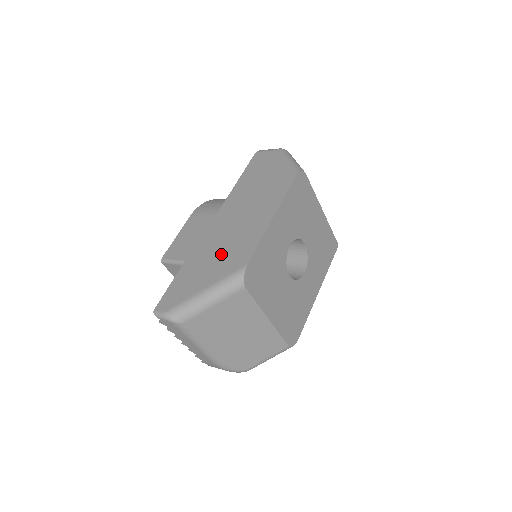
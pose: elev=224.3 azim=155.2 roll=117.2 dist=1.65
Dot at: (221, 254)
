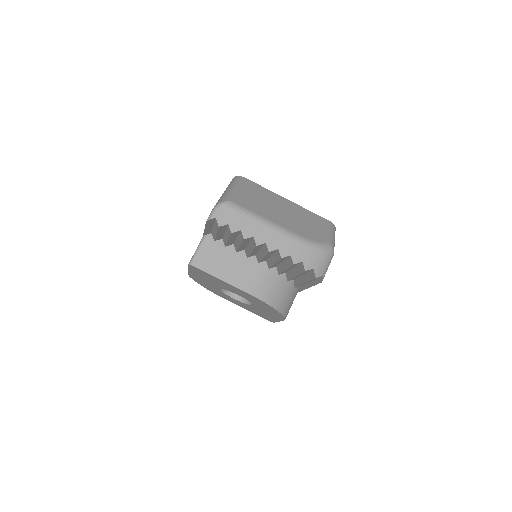
Dot at: occluded
